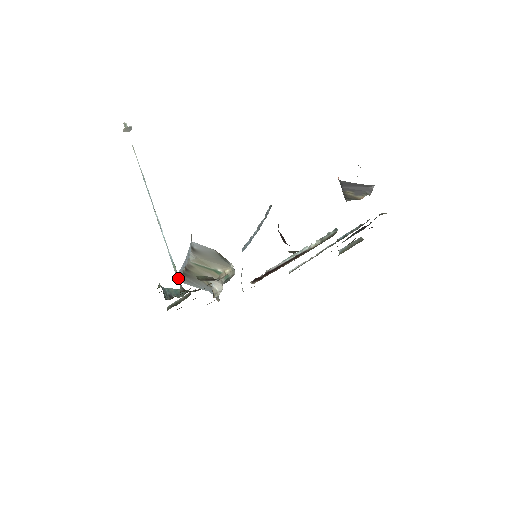
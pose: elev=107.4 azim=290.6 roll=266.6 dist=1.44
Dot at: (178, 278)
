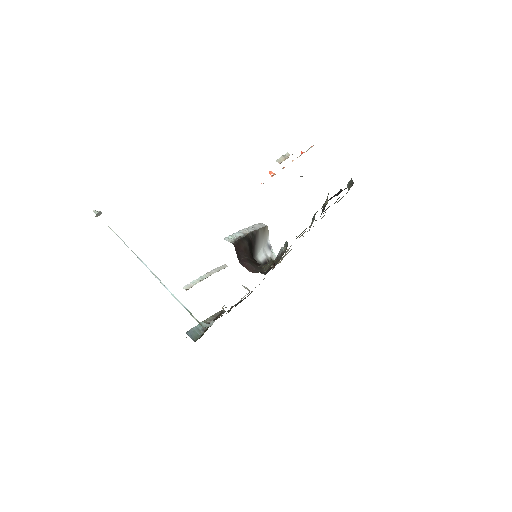
Dot at: (197, 321)
